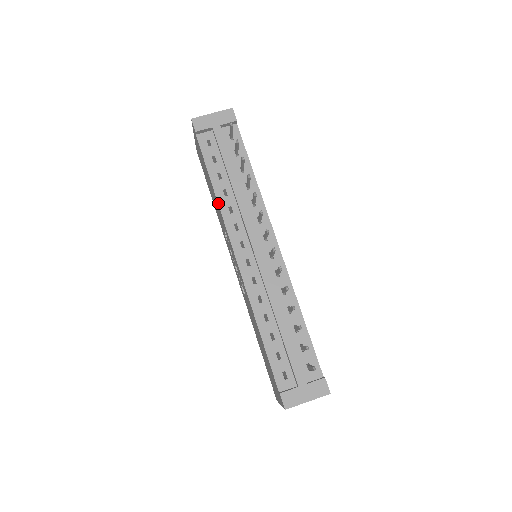
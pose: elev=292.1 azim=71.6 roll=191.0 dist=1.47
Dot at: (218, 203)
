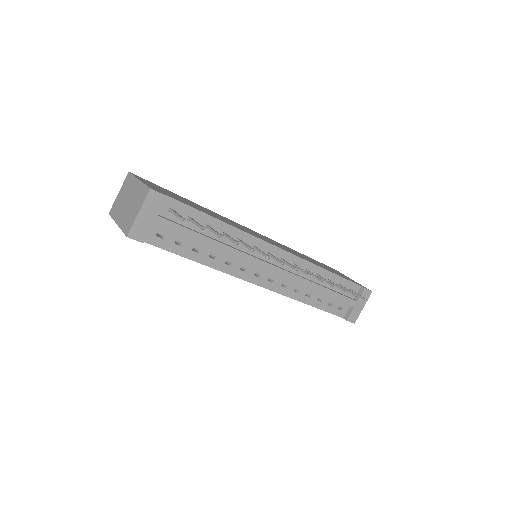
Dot at: (215, 269)
